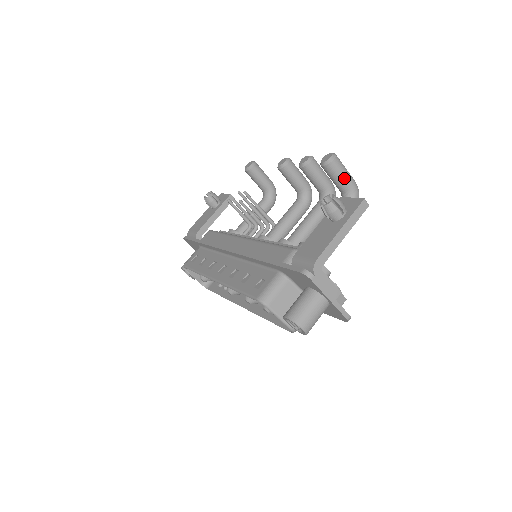
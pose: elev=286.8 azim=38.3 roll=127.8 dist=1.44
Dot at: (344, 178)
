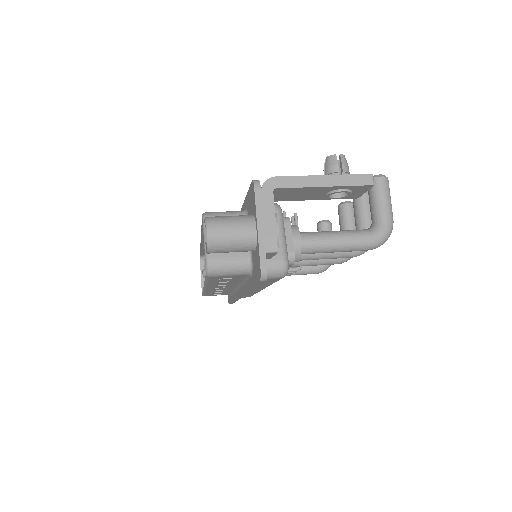
Dot at: (382, 202)
